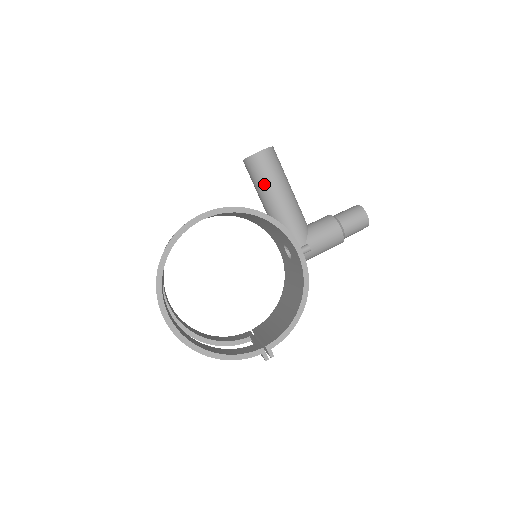
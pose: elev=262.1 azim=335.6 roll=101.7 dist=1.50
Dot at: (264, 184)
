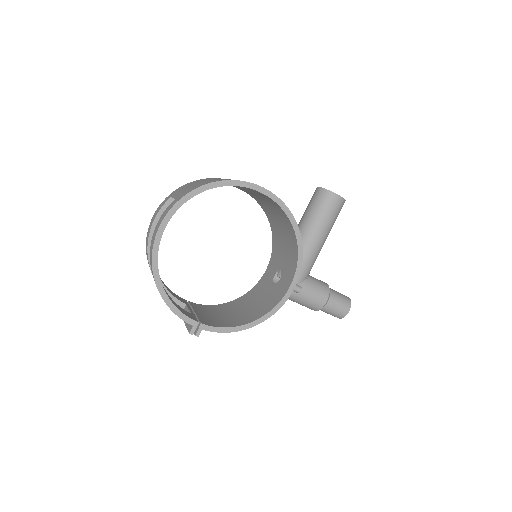
Dot at: (316, 217)
